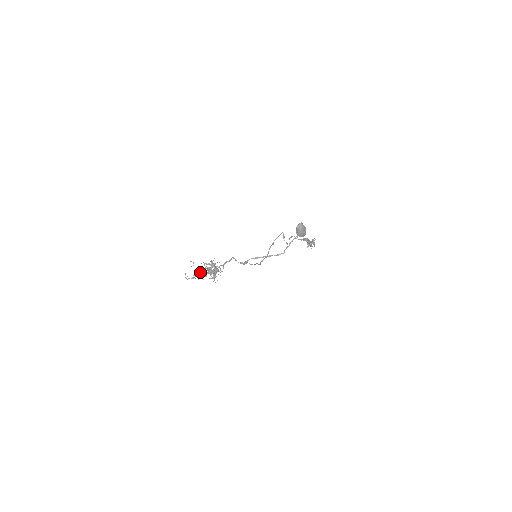
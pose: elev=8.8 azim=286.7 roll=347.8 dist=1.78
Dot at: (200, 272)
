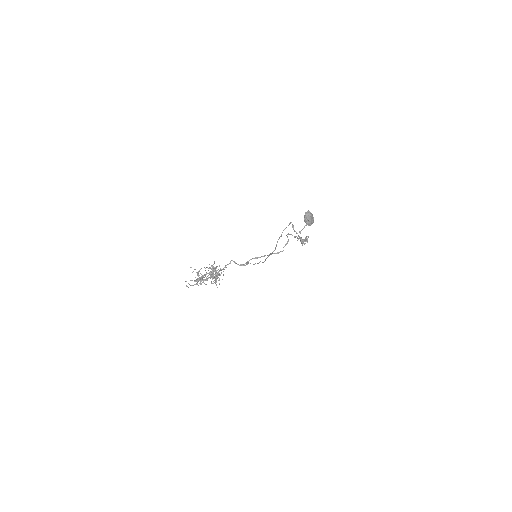
Dot at: (201, 277)
